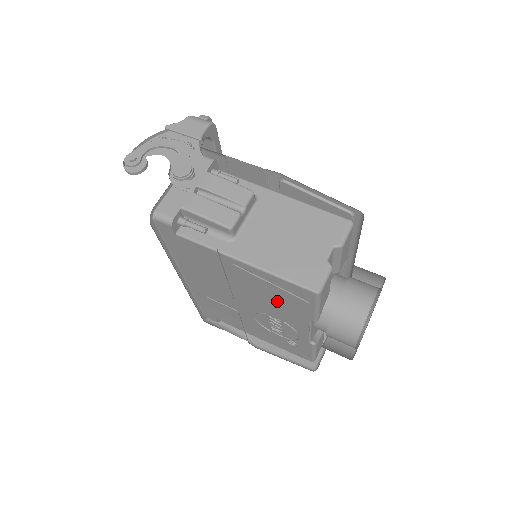
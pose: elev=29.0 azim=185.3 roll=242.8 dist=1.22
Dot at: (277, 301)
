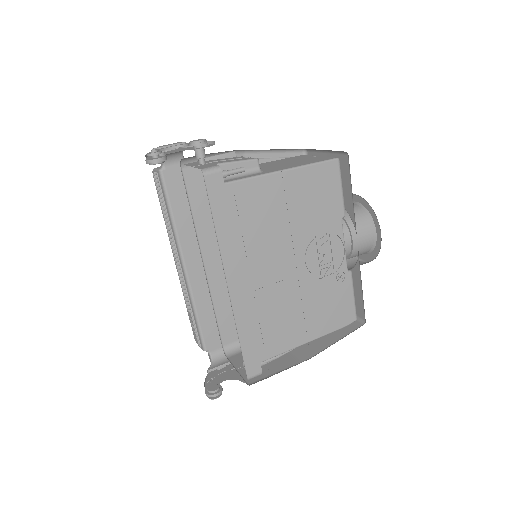
Dot at: (315, 214)
